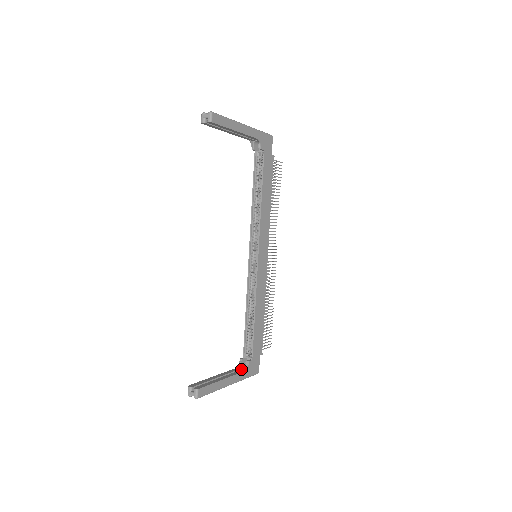
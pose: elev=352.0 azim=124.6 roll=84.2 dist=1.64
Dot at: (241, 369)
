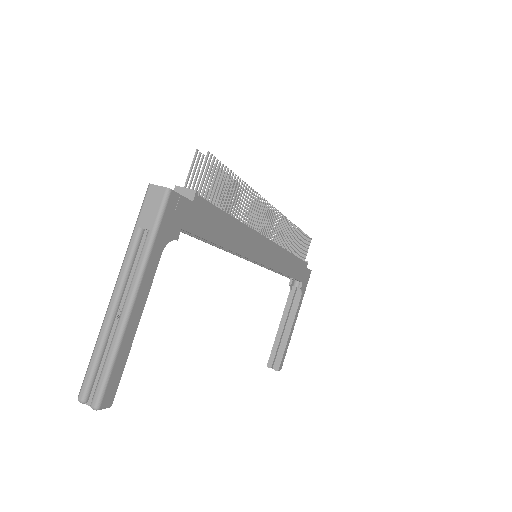
Dot at: (295, 290)
